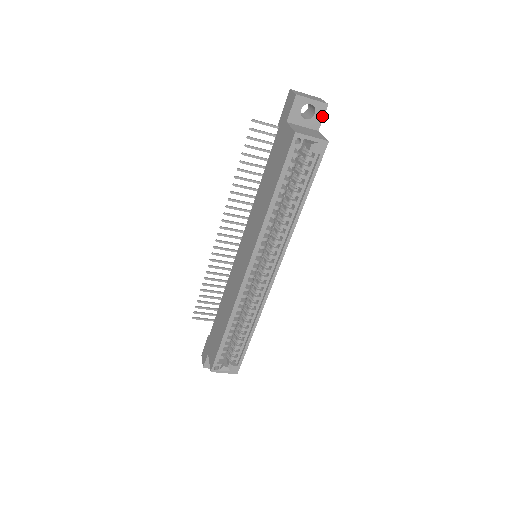
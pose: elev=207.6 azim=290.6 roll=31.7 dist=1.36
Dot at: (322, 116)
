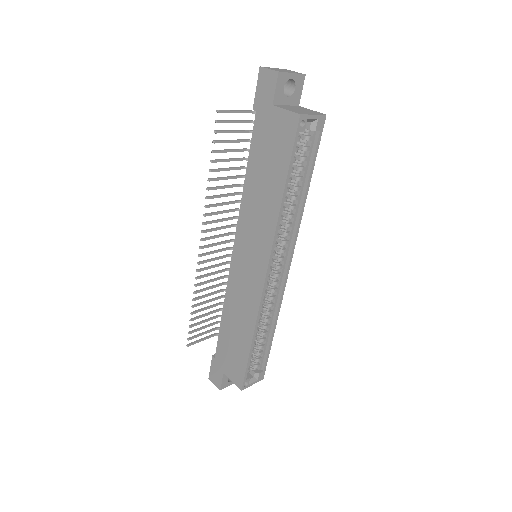
Dot at: (301, 89)
